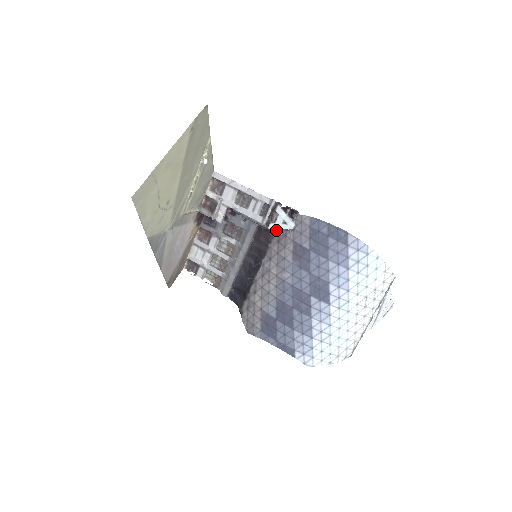
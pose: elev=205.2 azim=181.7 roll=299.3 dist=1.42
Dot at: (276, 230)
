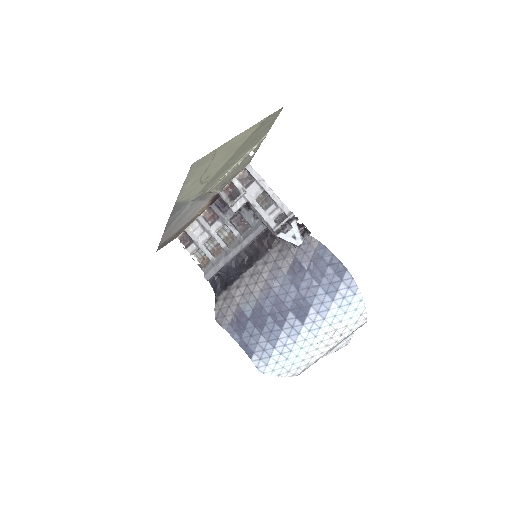
Dot at: (281, 240)
